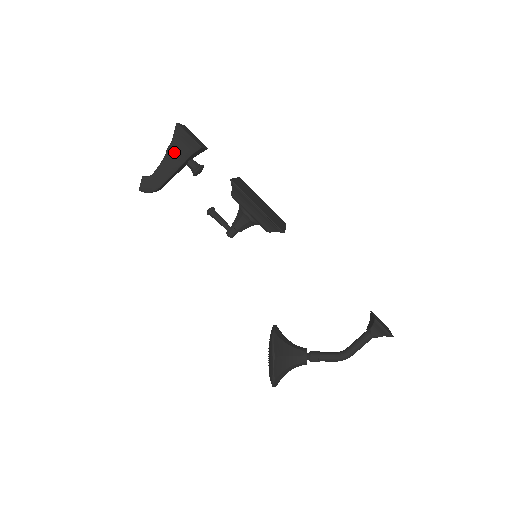
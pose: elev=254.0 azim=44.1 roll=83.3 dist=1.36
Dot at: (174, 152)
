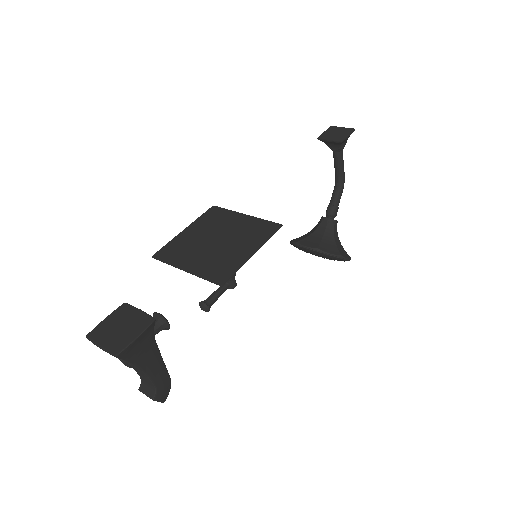
Dot at: (143, 358)
